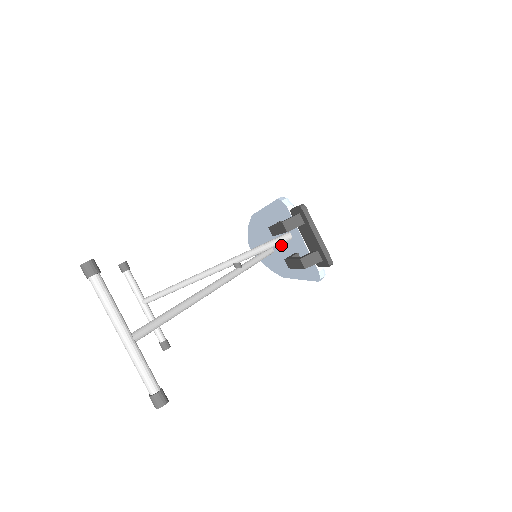
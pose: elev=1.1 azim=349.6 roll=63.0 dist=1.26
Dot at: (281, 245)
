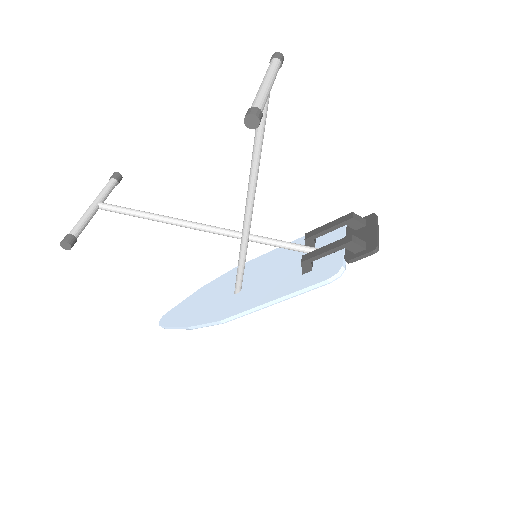
Dot at: (275, 273)
